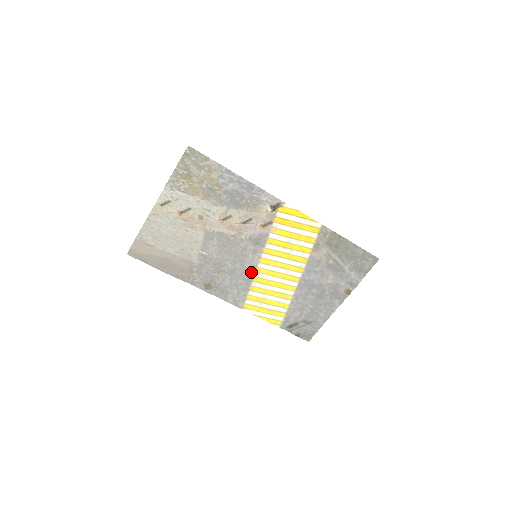
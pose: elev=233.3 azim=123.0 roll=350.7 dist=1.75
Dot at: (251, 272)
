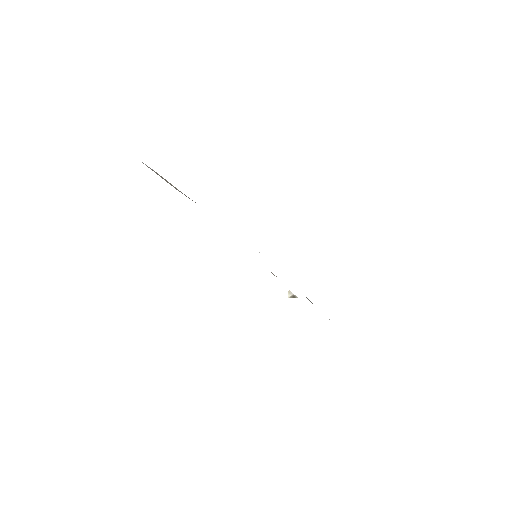
Dot at: occluded
